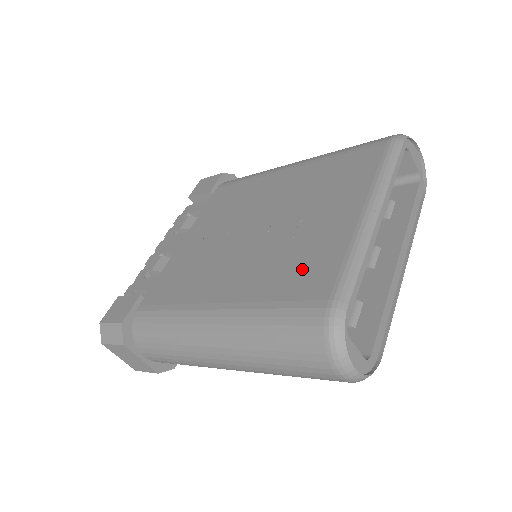
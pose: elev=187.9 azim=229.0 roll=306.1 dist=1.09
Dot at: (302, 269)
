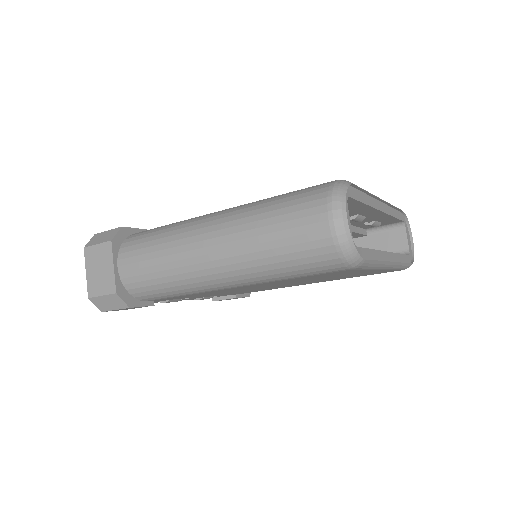
Dot at: occluded
